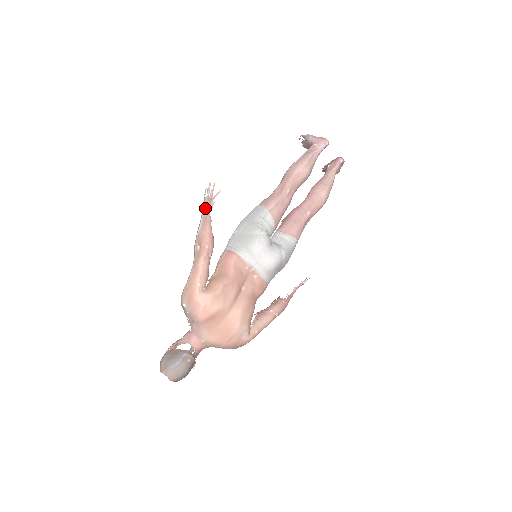
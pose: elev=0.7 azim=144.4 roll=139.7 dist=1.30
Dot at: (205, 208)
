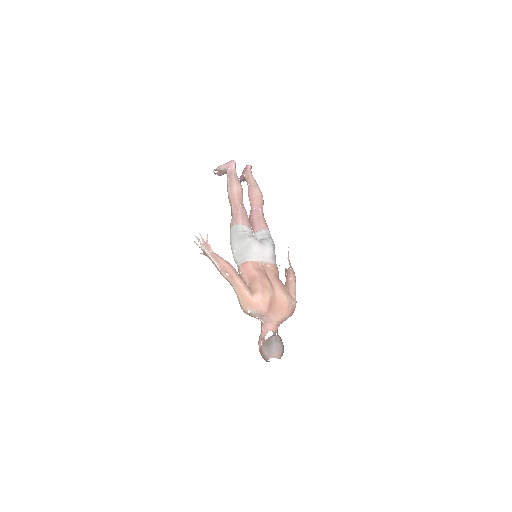
Dot at: (207, 251)
